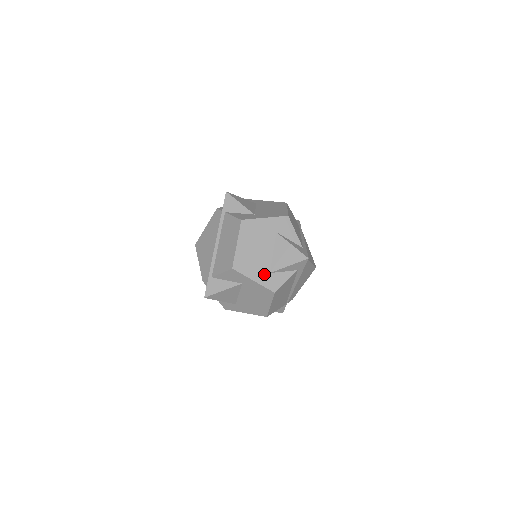
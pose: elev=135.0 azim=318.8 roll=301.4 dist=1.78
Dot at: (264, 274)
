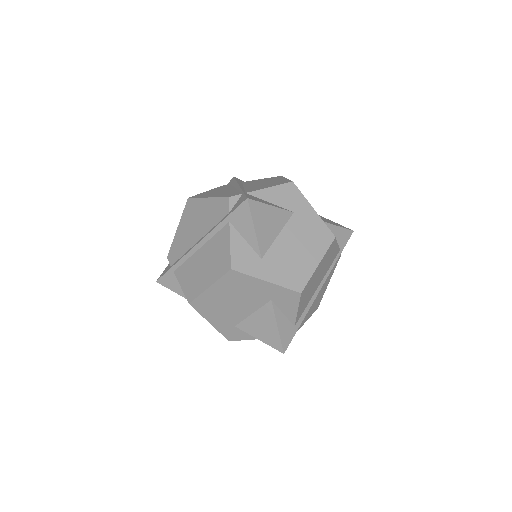
Dot at: (227, 324)
